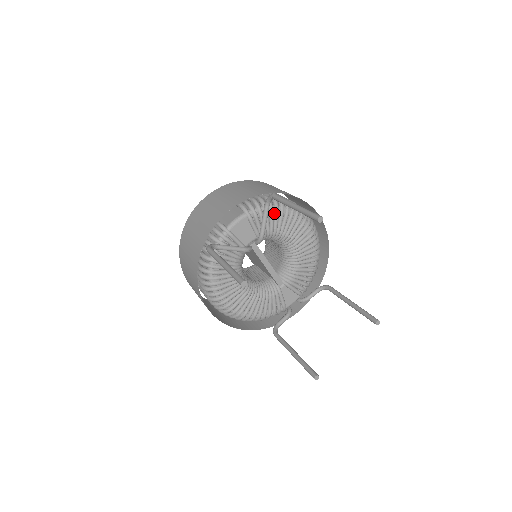
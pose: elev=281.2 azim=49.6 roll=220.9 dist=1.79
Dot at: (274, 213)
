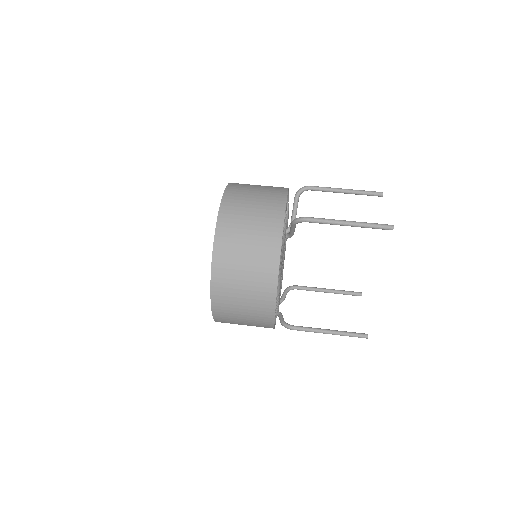
Dot at: occluded
